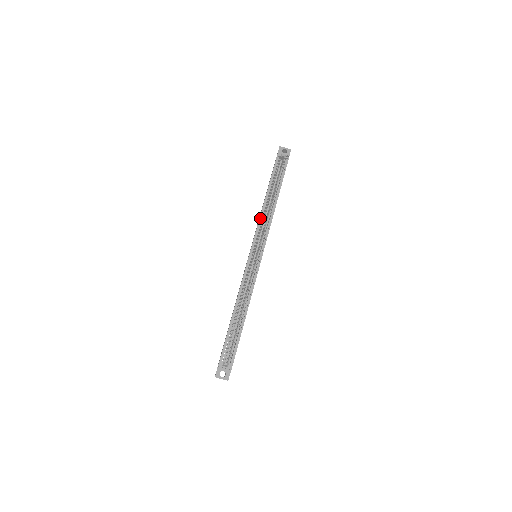
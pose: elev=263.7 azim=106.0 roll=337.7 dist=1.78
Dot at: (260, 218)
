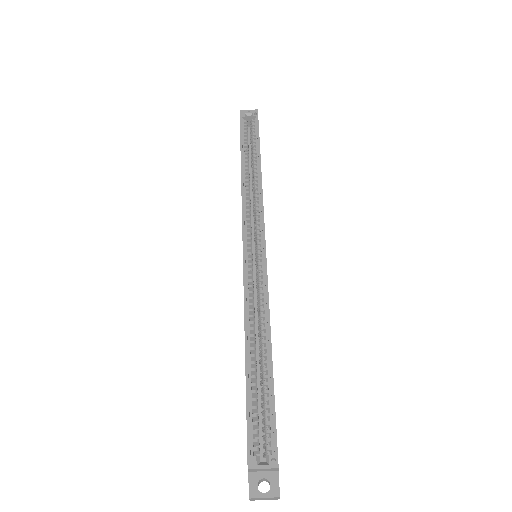
Dot at: (242, 196)
